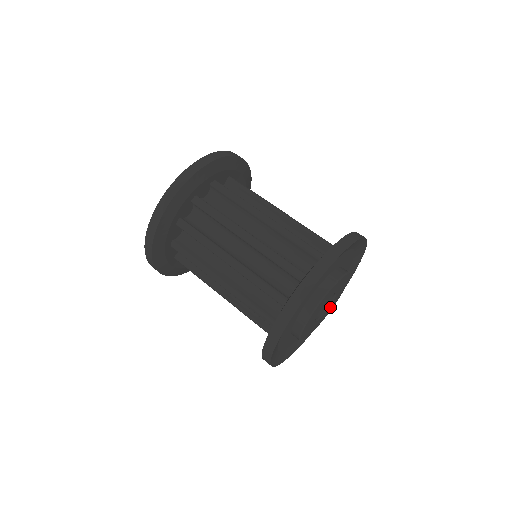
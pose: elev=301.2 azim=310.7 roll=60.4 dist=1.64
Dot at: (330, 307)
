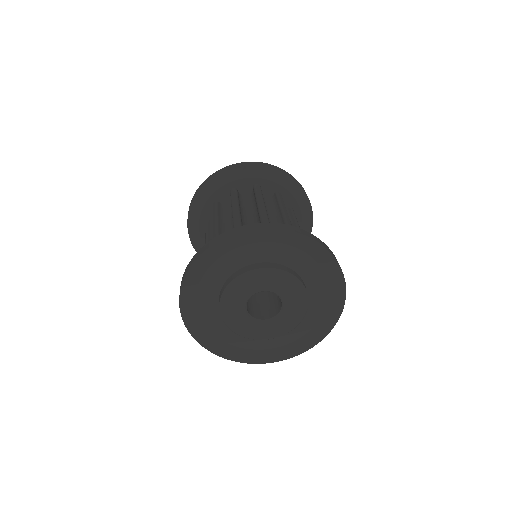
Dot at: (281, 323)
